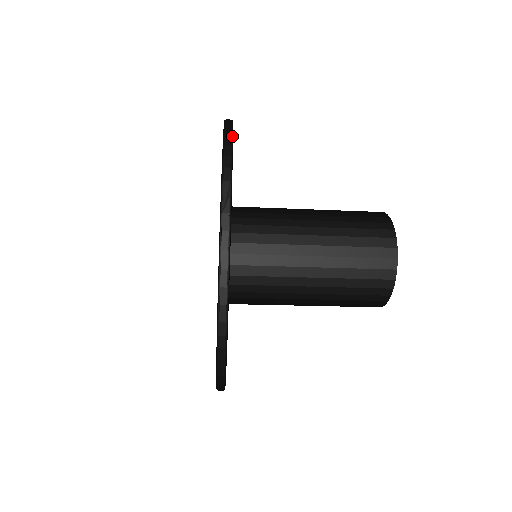
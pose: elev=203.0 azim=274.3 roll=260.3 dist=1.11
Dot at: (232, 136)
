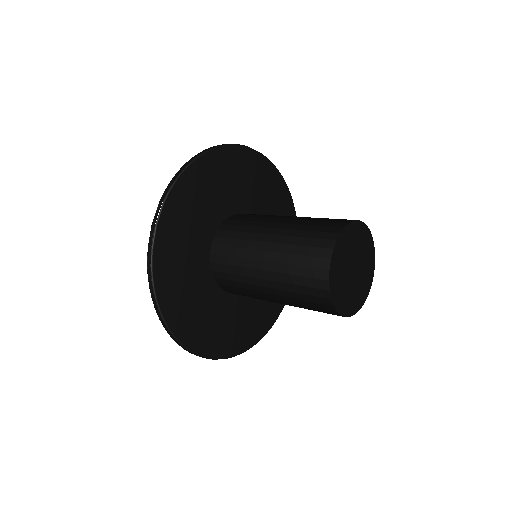
Dot at: (189, 164)
